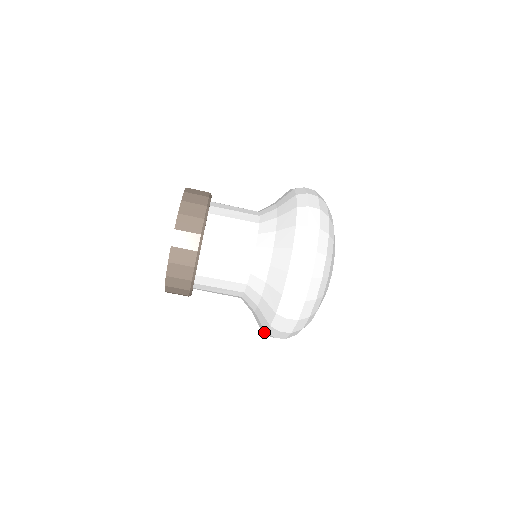
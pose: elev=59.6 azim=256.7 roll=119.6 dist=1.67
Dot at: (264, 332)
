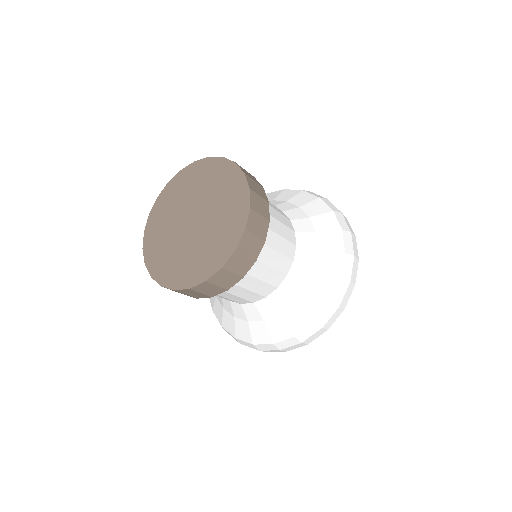
Dot at: (263, 344)
